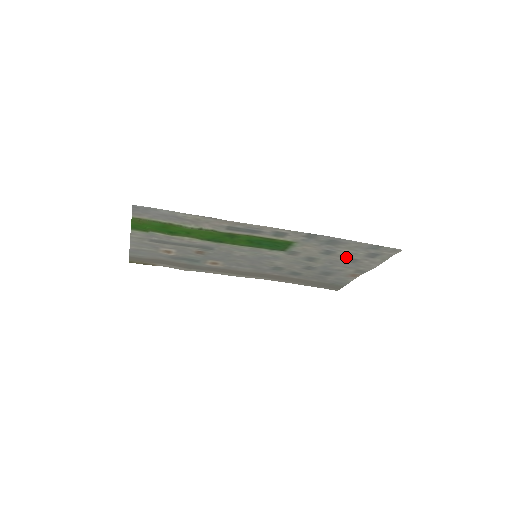
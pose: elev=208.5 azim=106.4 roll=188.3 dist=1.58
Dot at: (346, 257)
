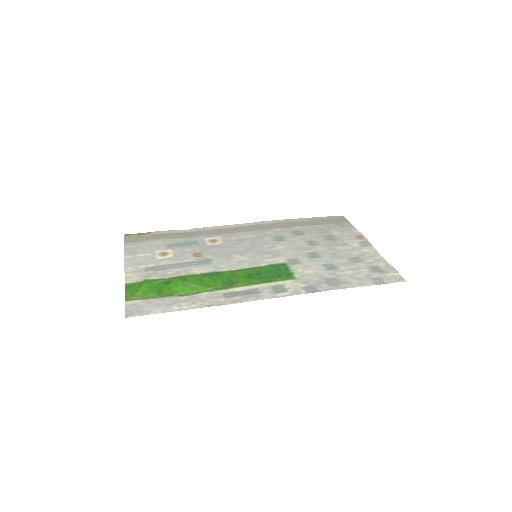
Dot at: (349, 263)
